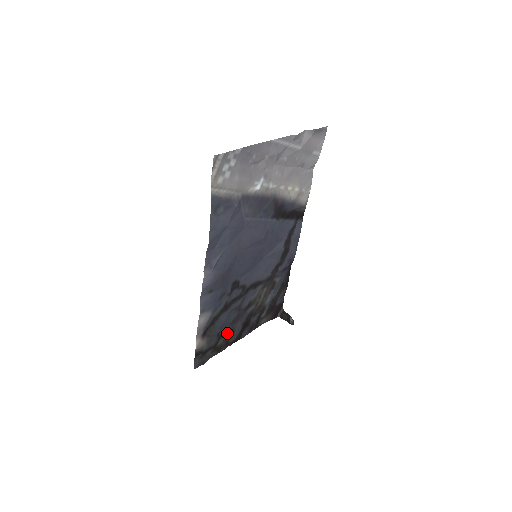
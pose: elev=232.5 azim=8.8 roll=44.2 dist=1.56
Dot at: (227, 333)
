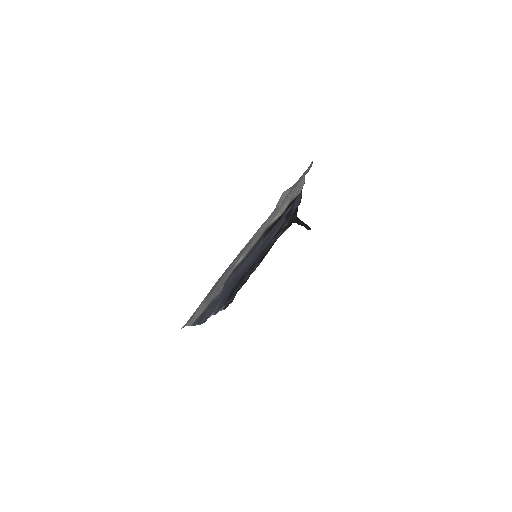
Dot at: (246, 280)
